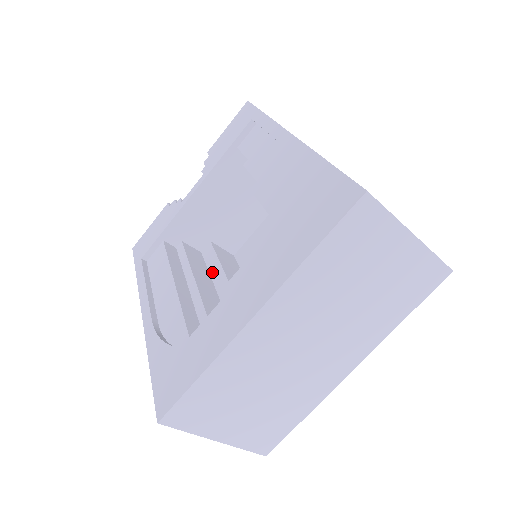
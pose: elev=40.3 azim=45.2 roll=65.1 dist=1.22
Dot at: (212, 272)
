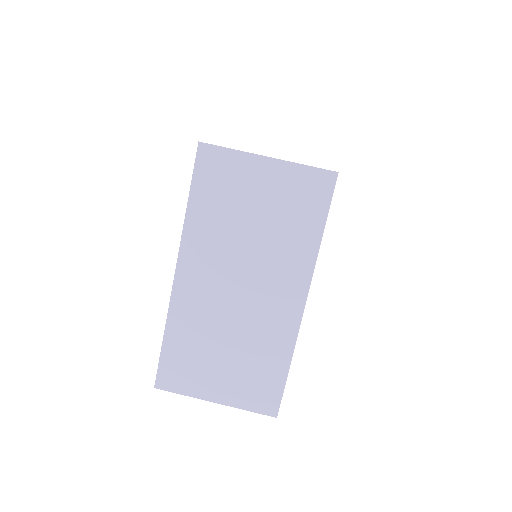
Dot at: occluded
